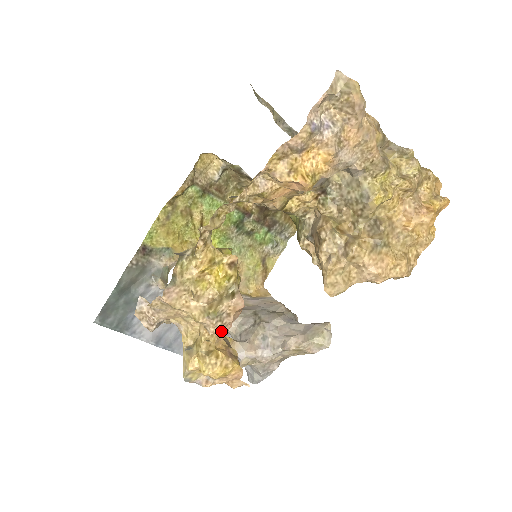
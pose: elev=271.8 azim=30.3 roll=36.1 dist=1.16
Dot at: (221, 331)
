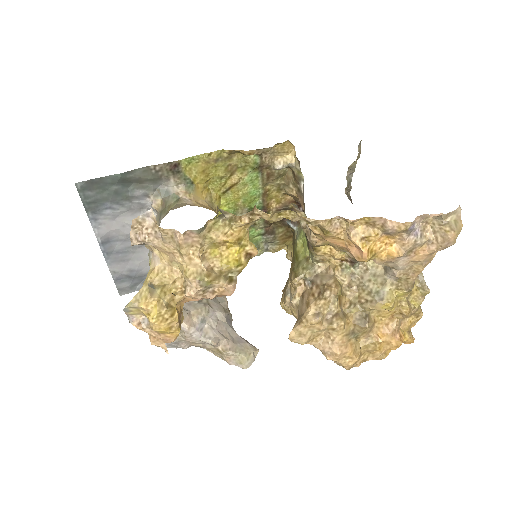
Dot at: occluded
